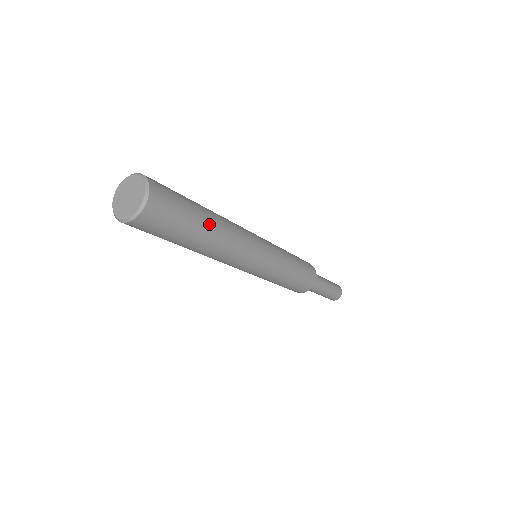
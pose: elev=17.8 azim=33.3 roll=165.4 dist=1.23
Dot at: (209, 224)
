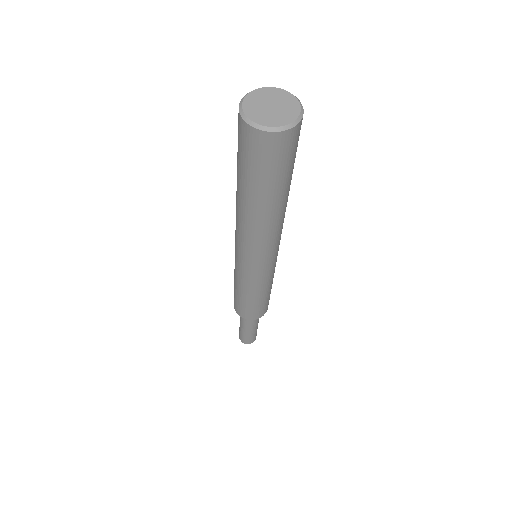
Dot at: (287, 194)
